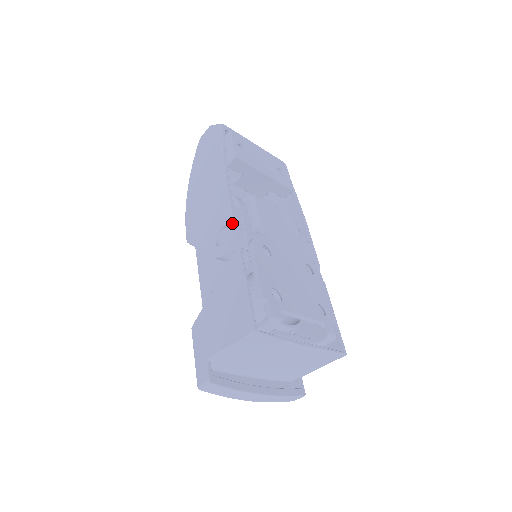
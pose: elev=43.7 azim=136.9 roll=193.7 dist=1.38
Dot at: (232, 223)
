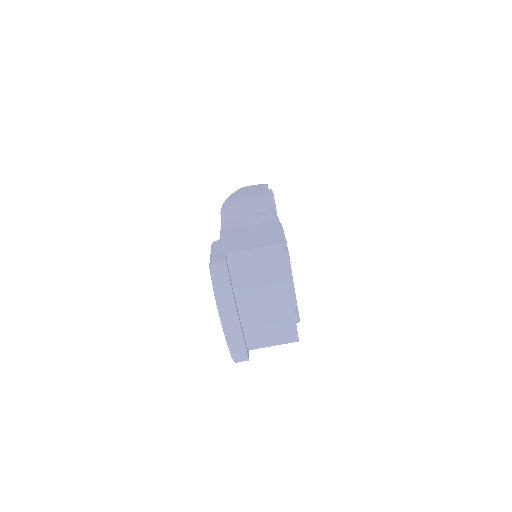
Dot at: (272, 208)
